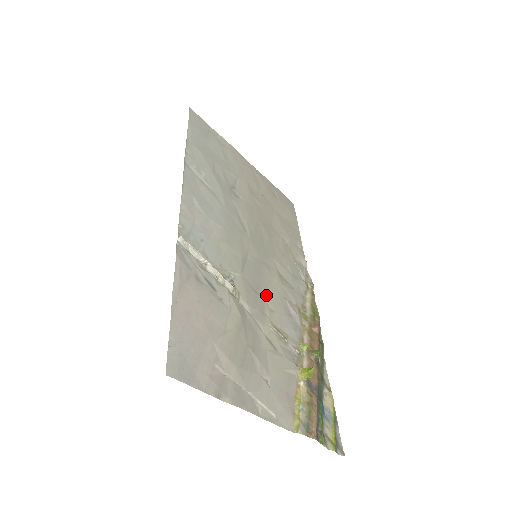
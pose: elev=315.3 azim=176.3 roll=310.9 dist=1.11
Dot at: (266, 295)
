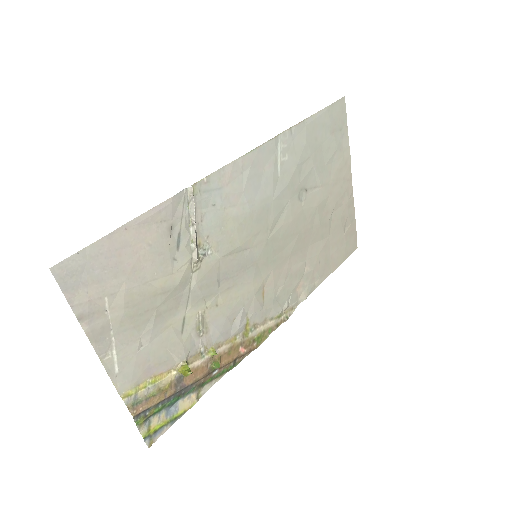
Dot at: (226, 290)
